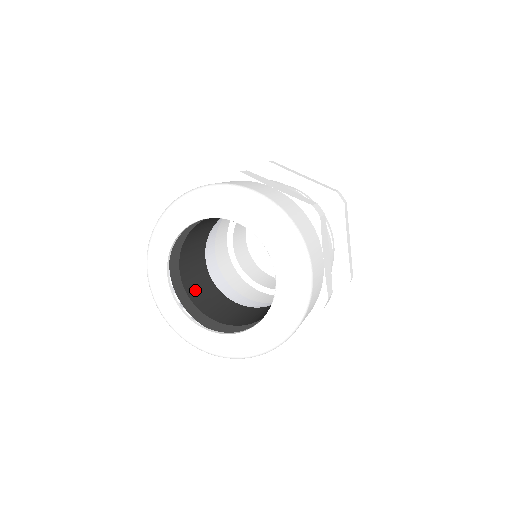
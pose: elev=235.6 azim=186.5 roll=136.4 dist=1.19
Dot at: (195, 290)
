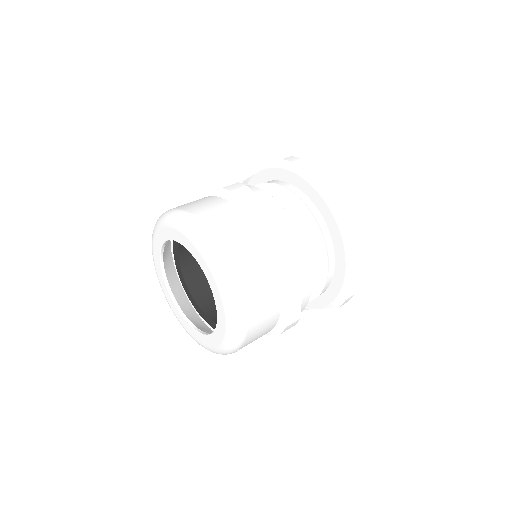
Dot at: occluded
